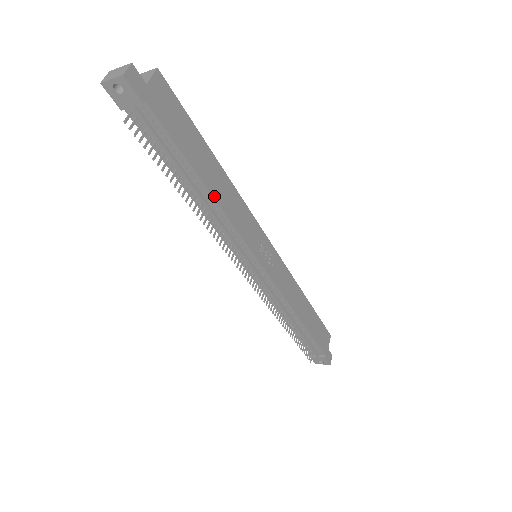
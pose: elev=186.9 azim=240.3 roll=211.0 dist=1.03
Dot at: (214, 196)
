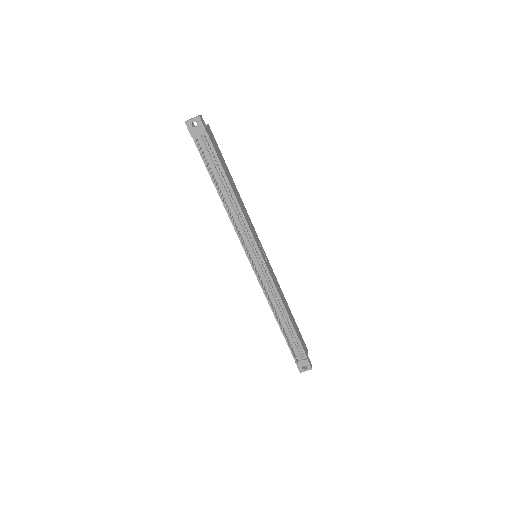
Dot at: (236, 197)
